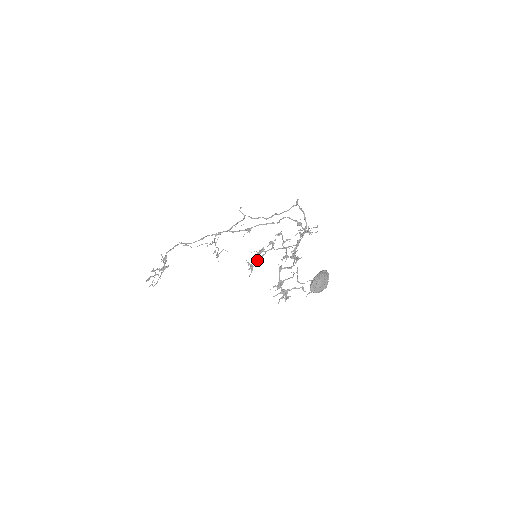
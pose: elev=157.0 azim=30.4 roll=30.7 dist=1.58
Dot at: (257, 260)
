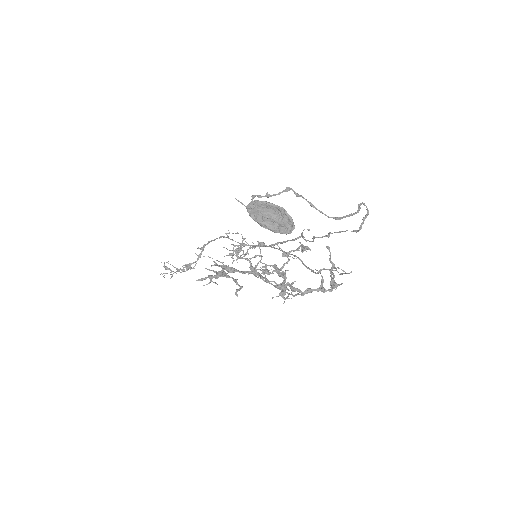
Dot at: occluded
